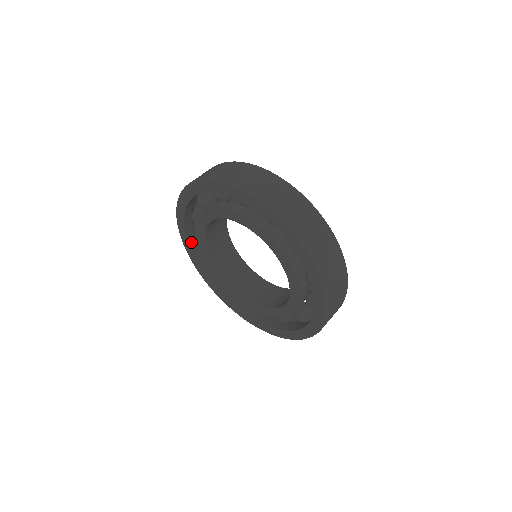
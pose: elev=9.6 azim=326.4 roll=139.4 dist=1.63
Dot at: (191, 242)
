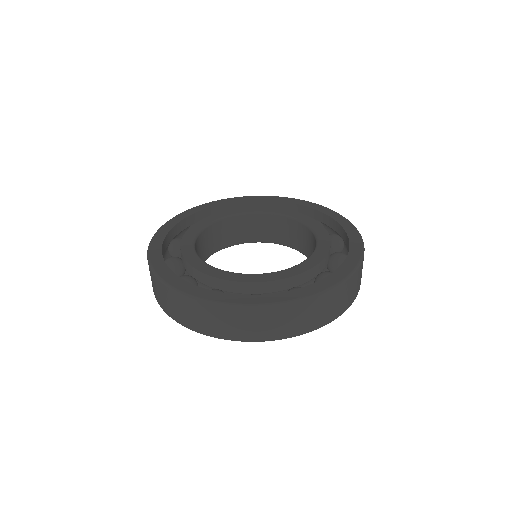
Dot at: occluded
